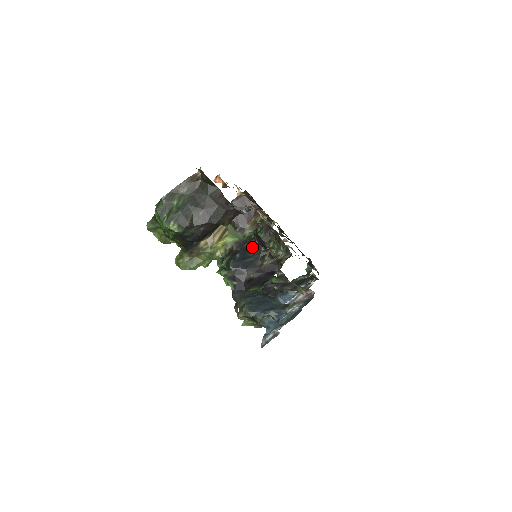
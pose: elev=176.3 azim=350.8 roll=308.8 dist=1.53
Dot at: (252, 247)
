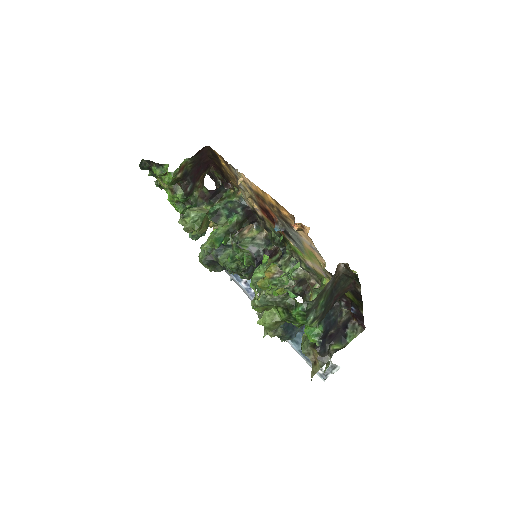
Dot at: occluded
